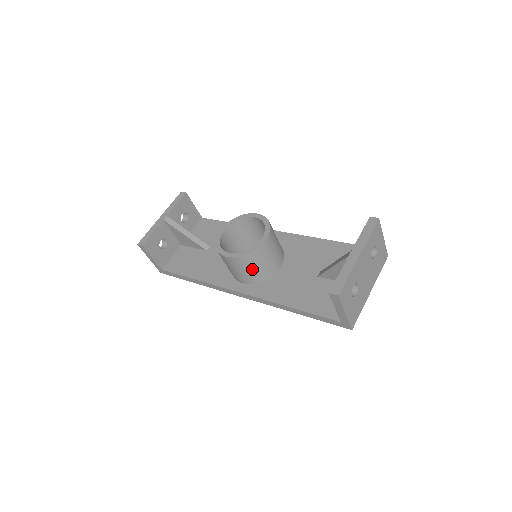
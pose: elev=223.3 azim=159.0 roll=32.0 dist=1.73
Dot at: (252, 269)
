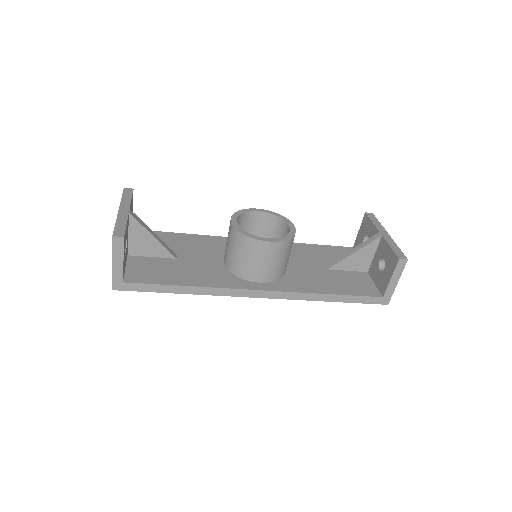
Dot at: (282, 260)
